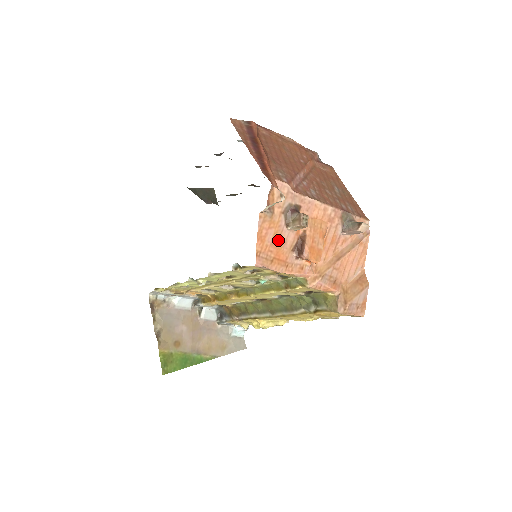
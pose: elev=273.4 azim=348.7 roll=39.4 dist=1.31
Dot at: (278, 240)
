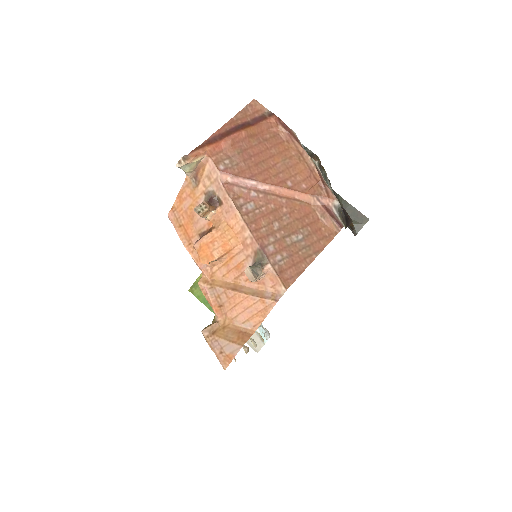
Dot at: (192, 213)
